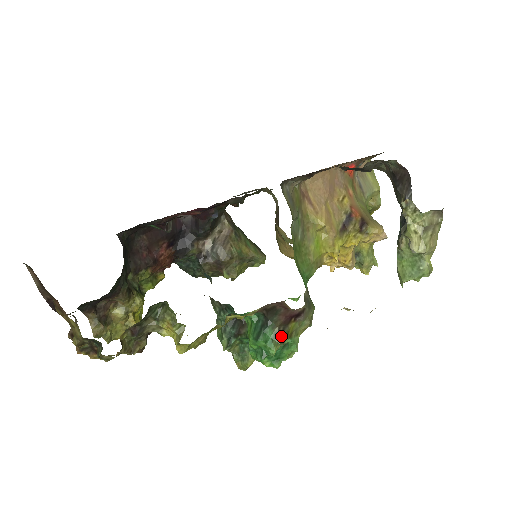
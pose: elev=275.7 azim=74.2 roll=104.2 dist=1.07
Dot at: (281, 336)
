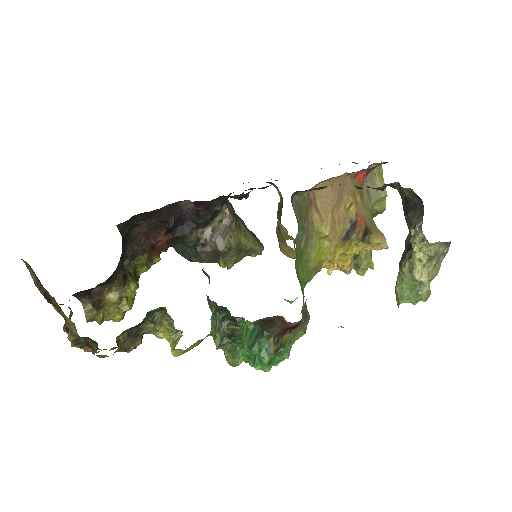
Dot at: (275, 346)
